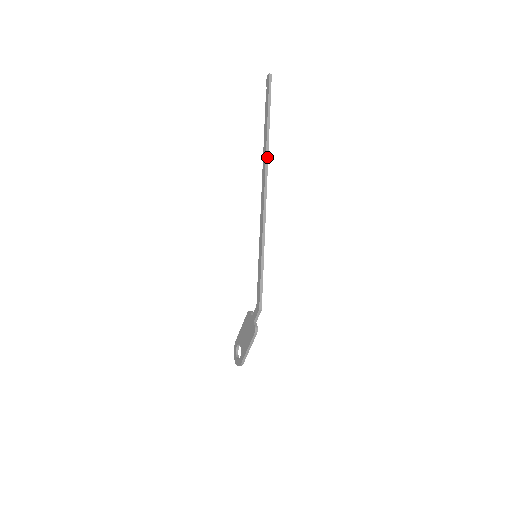
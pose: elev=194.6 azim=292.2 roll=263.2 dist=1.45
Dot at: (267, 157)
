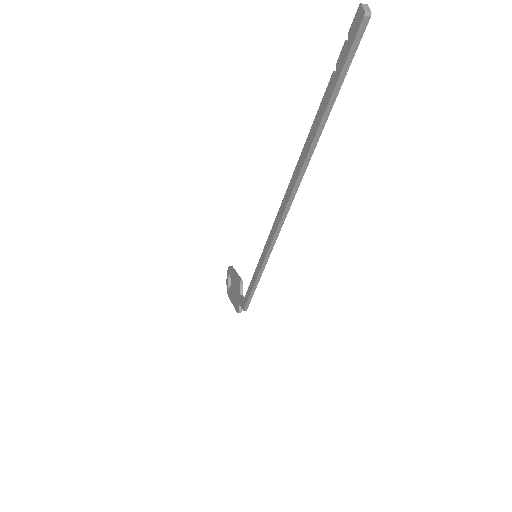
Dot at: (298, 183)
